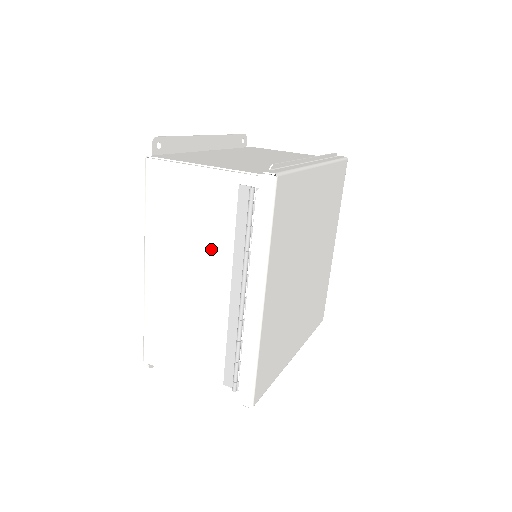
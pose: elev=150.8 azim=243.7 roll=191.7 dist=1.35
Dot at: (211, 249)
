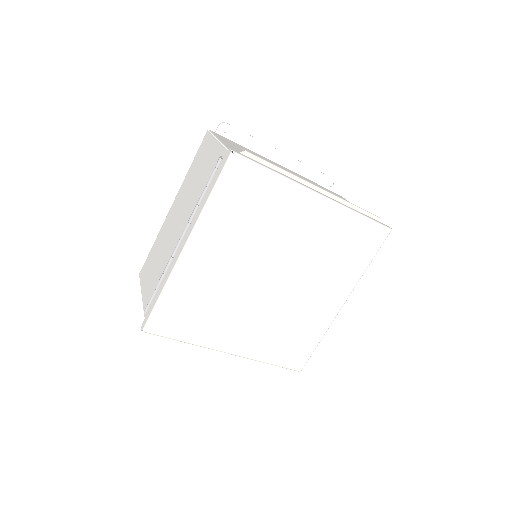
Dot at: (192, 201)
